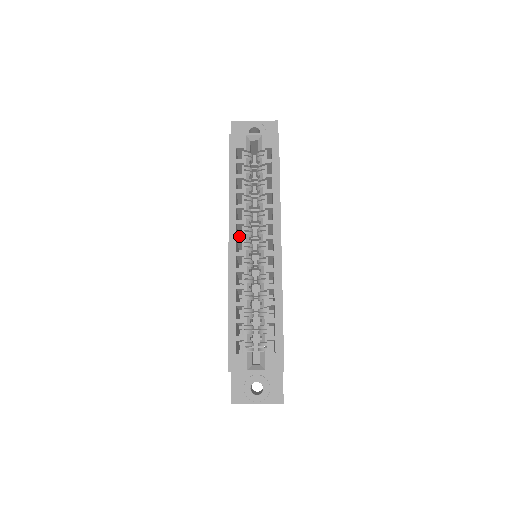
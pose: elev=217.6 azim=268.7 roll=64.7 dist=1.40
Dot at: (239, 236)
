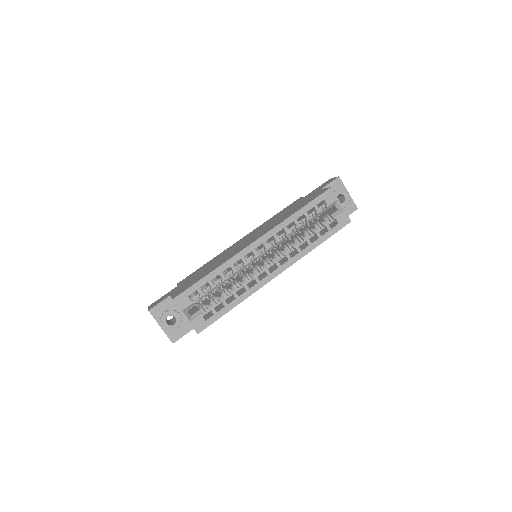
Dot at: (266, 243)
